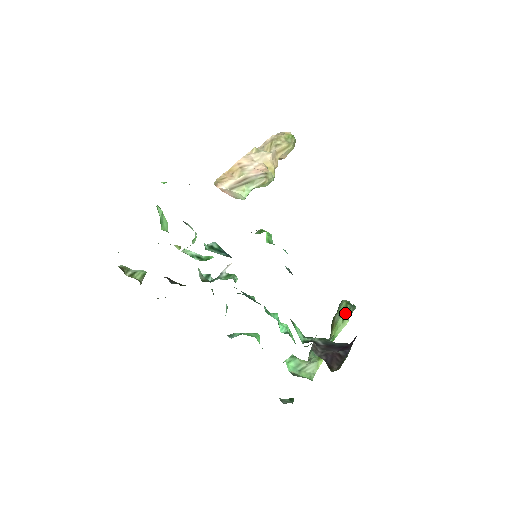
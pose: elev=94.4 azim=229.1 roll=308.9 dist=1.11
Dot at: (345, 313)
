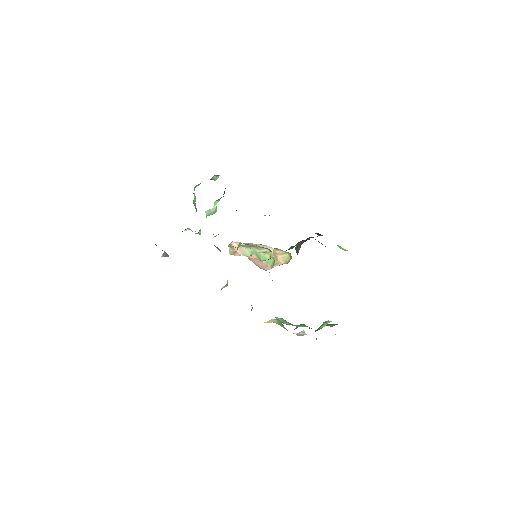
Dot at: (329, 325)
